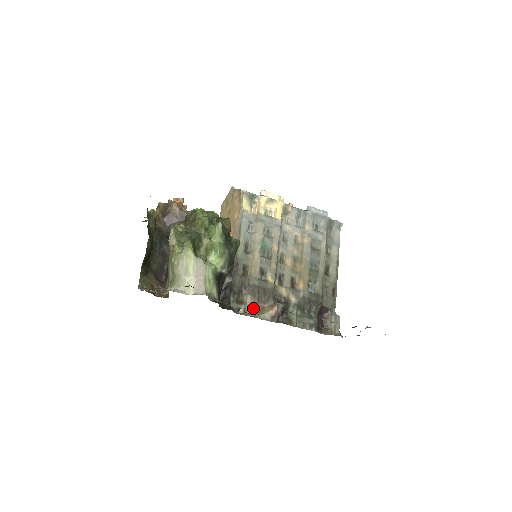
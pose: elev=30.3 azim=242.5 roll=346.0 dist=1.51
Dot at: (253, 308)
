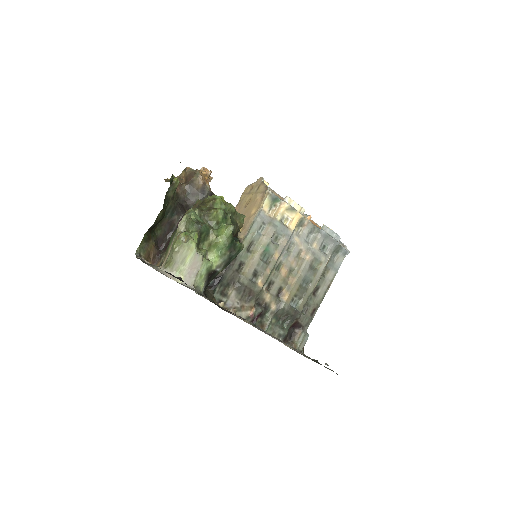
Dot at: (233, 304)
